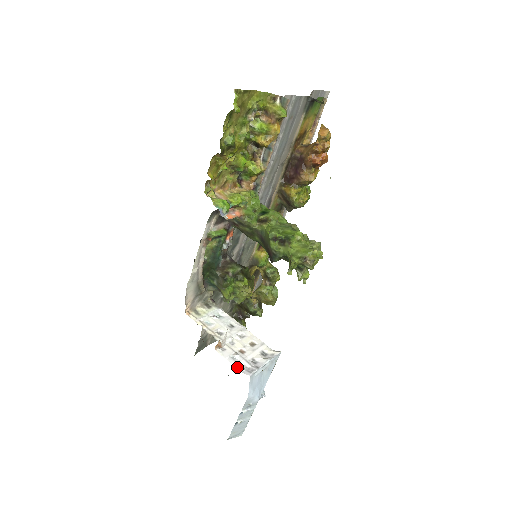
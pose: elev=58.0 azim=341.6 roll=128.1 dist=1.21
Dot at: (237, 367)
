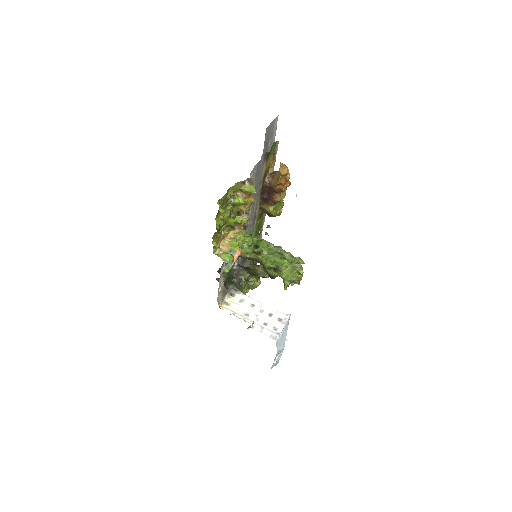
Dot at: (266, 338)
